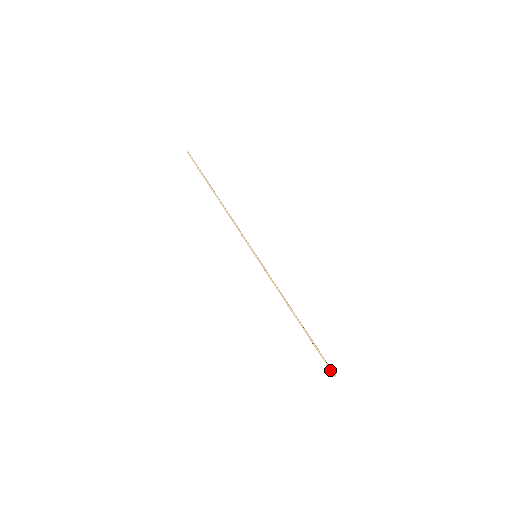
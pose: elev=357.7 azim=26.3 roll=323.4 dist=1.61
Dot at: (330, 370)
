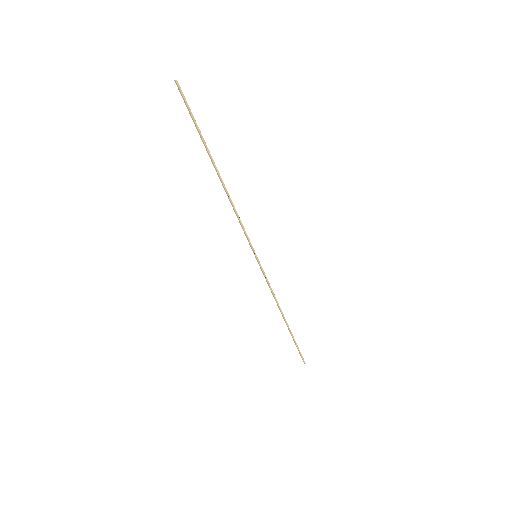
Dot at: (302, 359)
